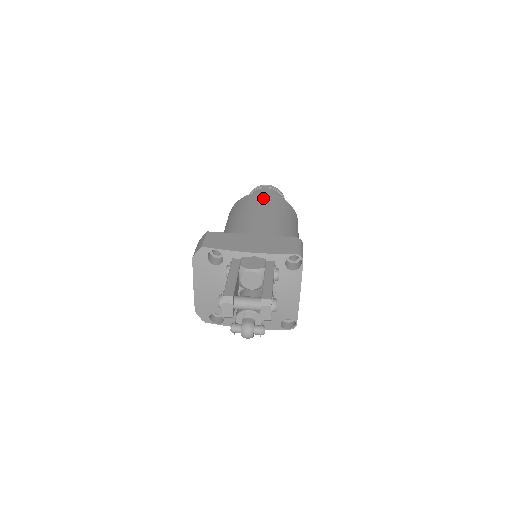
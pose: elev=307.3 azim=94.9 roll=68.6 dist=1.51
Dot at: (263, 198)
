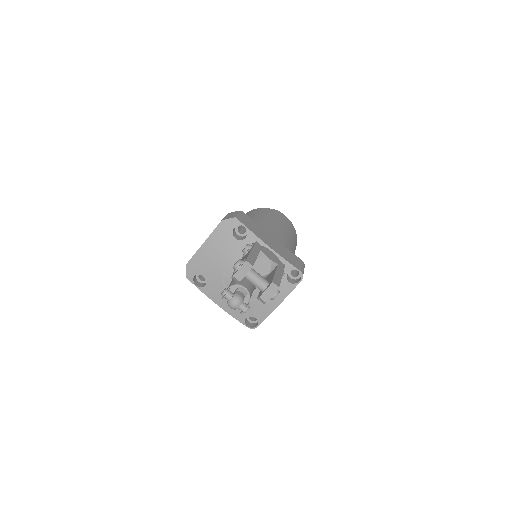
Dot at: (284, 219)
